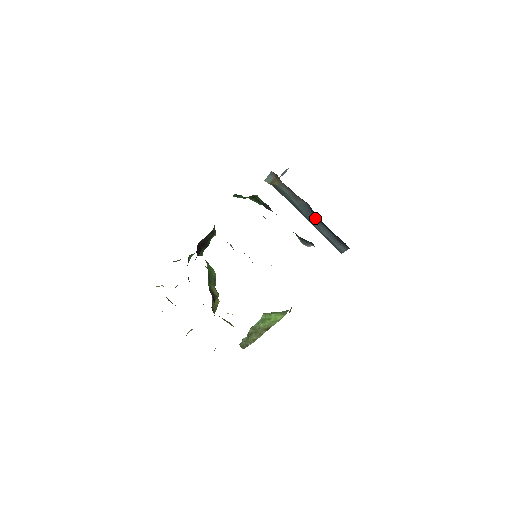
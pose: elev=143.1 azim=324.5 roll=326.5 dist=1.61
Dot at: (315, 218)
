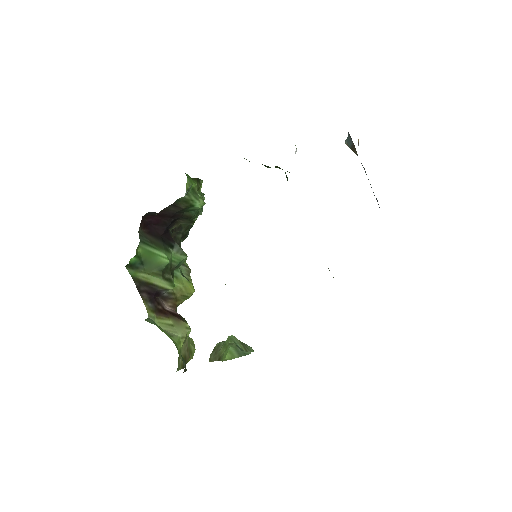
Dot at: occluded
